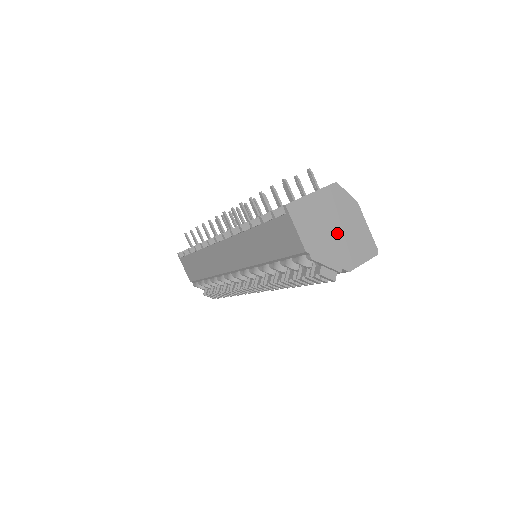
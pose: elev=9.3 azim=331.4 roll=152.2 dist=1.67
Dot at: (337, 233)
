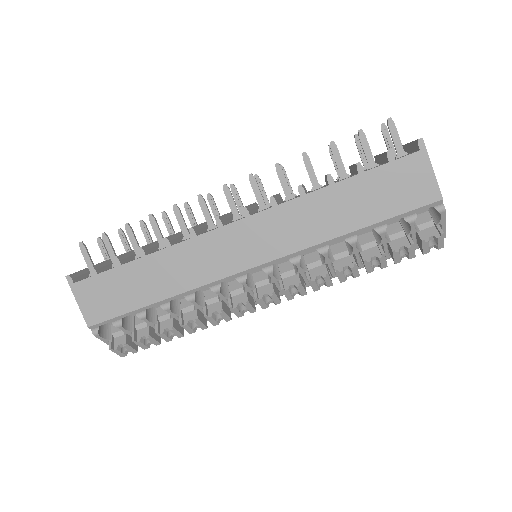
Dot at: occluded
